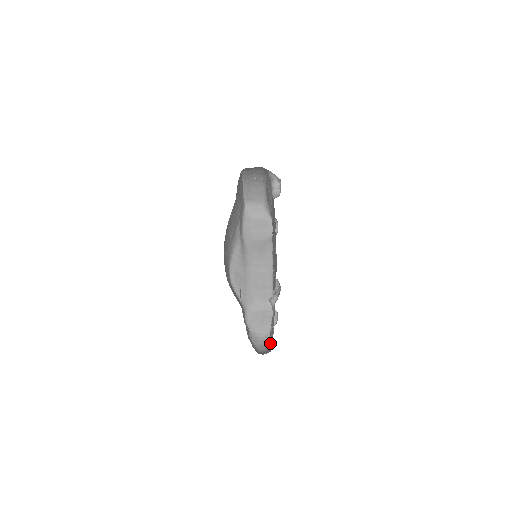
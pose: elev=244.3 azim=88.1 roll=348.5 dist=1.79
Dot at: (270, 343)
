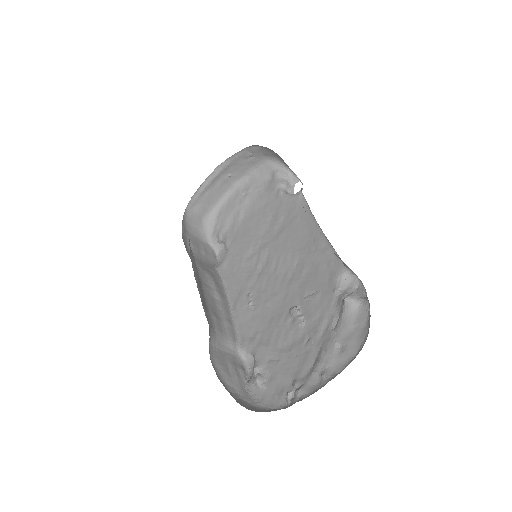
Dot at: (338, 371)
